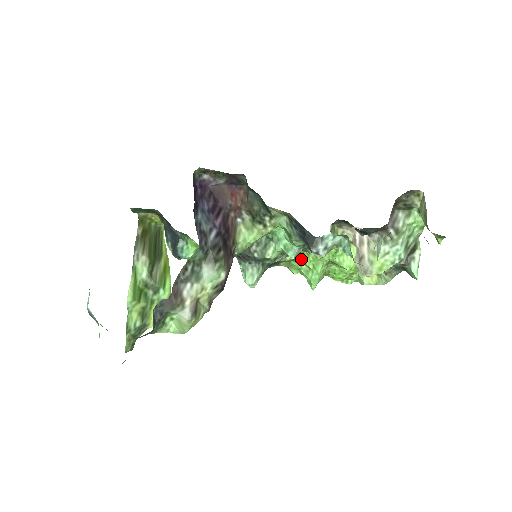
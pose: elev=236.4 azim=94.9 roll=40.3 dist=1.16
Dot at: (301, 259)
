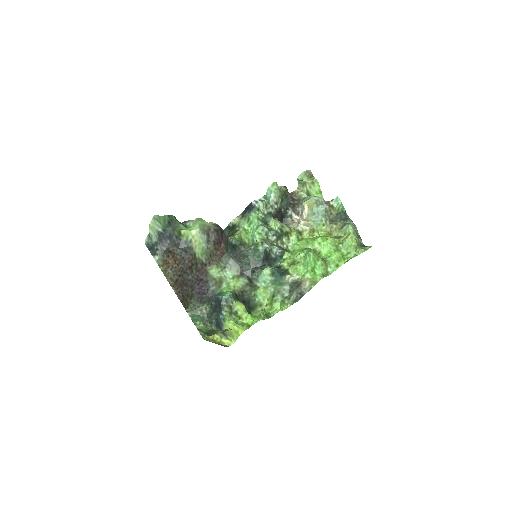
Dot at: (297, 261)
